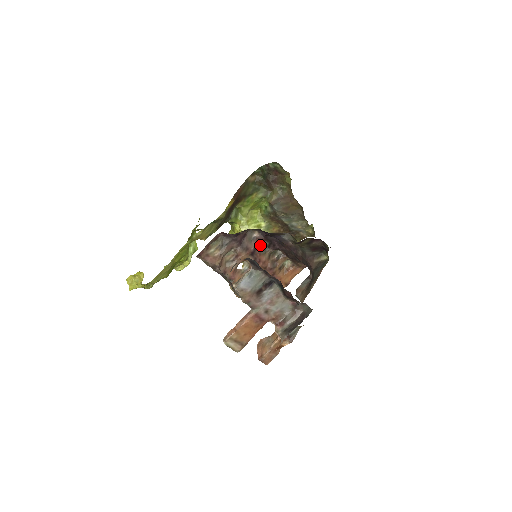
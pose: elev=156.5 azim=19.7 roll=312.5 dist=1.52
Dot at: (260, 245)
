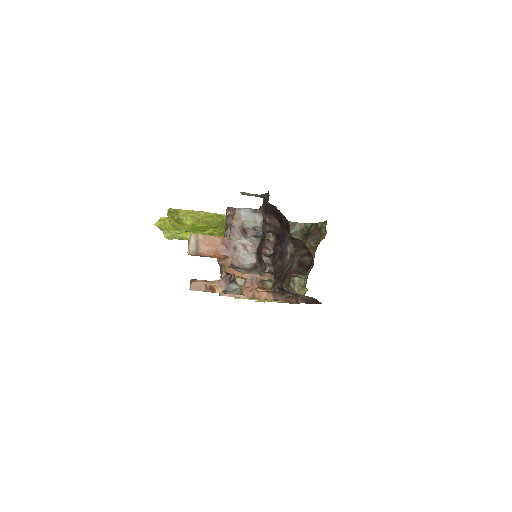
Dot at: (266, 251)
